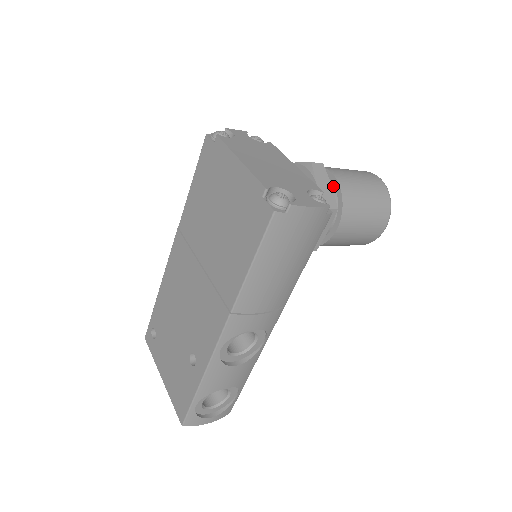
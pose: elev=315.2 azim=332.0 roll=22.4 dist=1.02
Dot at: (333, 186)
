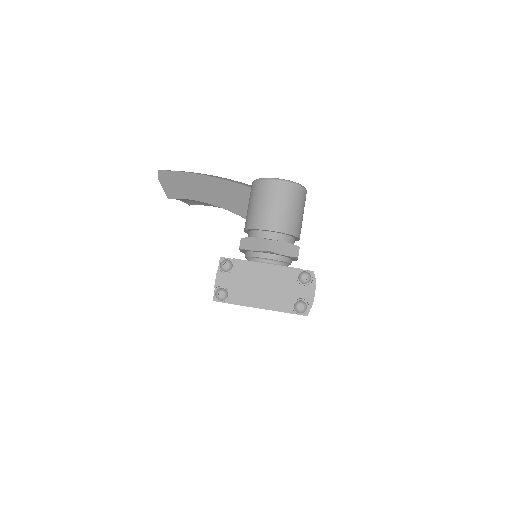
Dot at: (280, 234)
